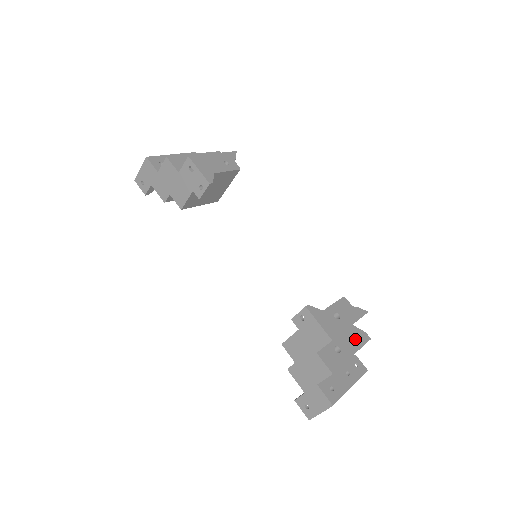
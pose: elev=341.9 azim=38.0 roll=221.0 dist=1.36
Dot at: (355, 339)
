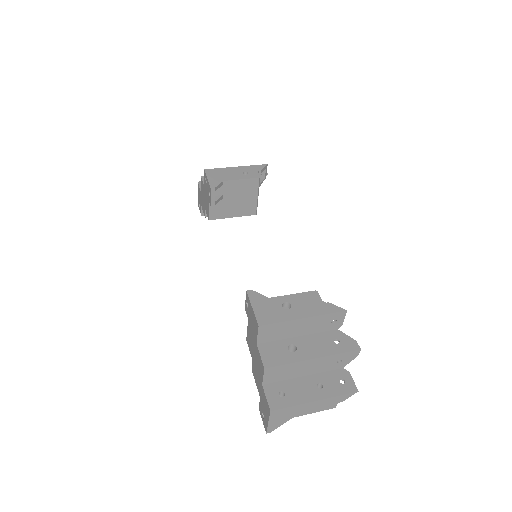
Dot at: (331, 344)
